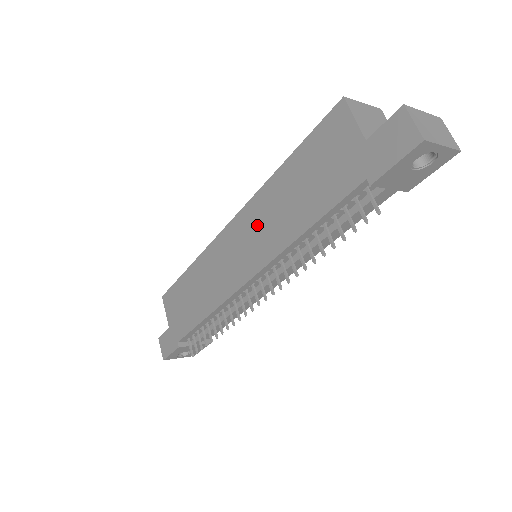
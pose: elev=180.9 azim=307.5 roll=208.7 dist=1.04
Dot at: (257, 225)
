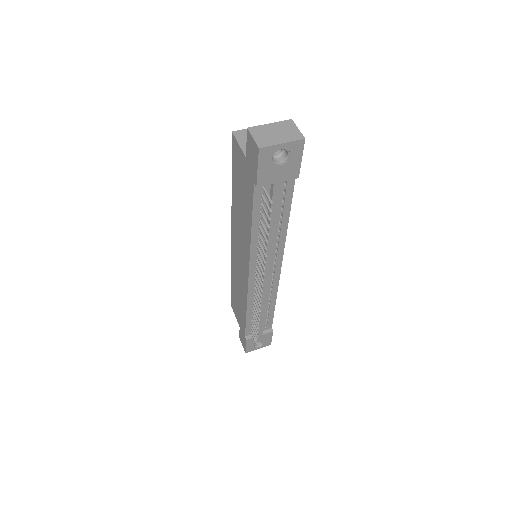
Dot at: (238, 235)
